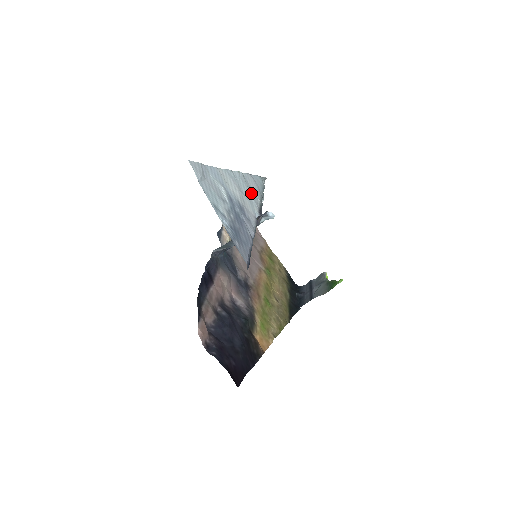
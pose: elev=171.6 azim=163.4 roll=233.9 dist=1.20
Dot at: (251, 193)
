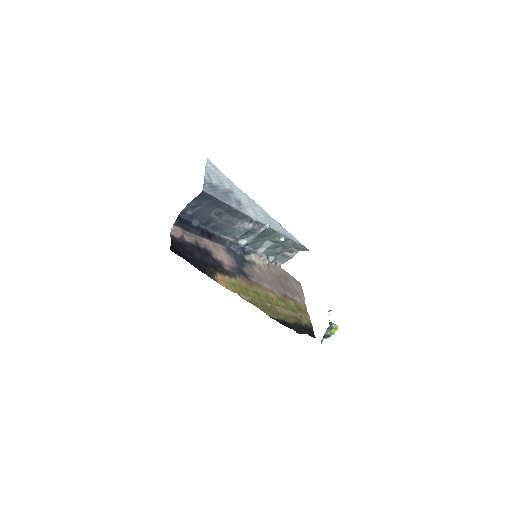
Dot at: (265, 219)
